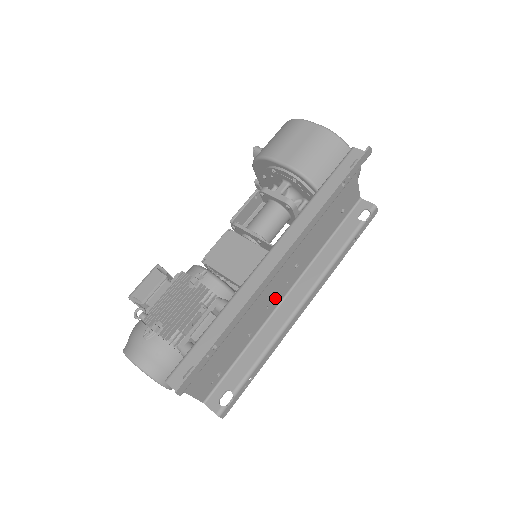
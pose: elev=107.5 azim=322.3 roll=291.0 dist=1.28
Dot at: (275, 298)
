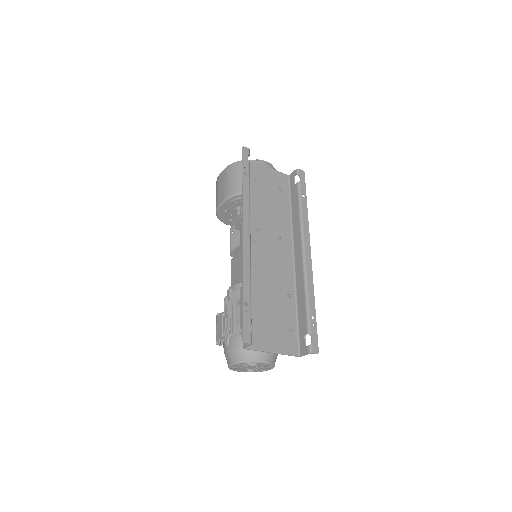
Dot at: (285, 264)
